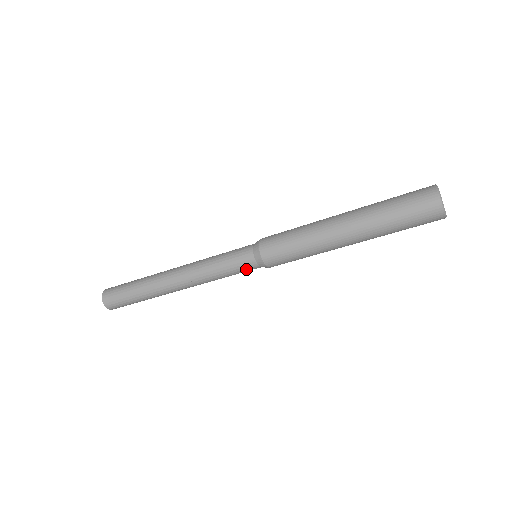
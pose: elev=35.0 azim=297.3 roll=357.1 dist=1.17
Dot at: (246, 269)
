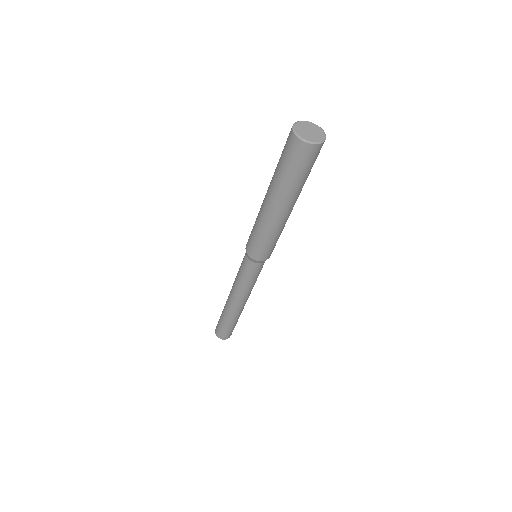
Dot at: (246, 266)
